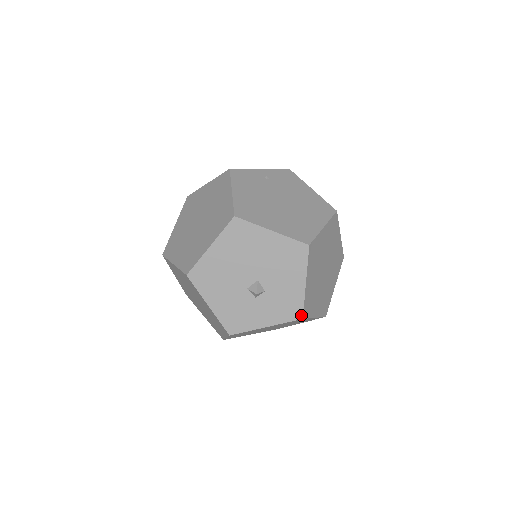
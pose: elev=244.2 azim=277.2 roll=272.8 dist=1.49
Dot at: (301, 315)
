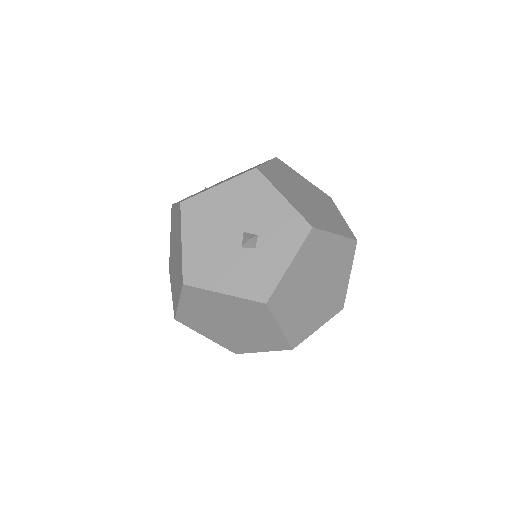
Dot at: (308, 225)
